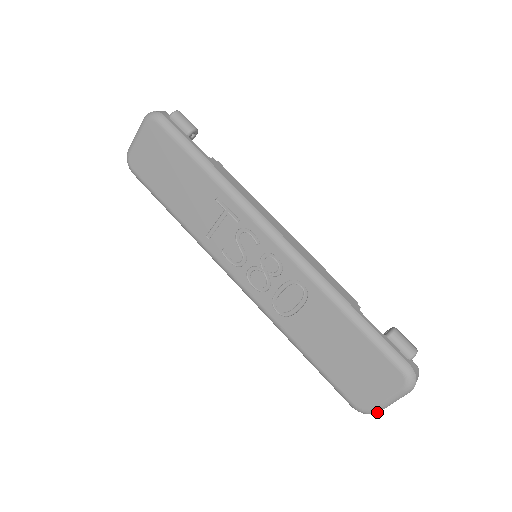
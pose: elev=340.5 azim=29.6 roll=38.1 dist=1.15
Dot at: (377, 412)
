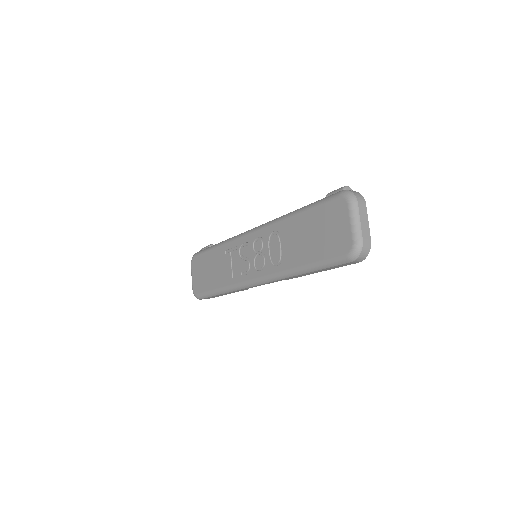
Dot at: (360, 241)
